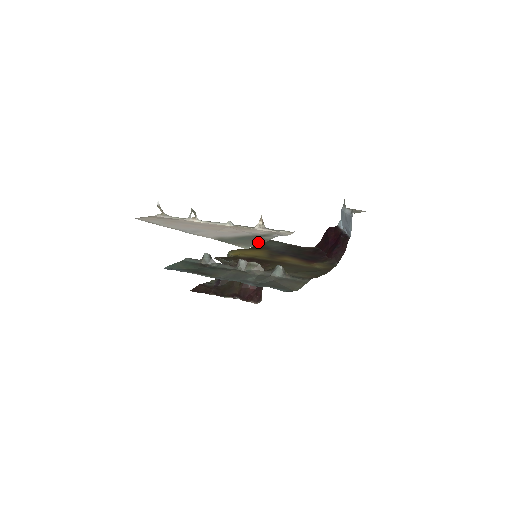
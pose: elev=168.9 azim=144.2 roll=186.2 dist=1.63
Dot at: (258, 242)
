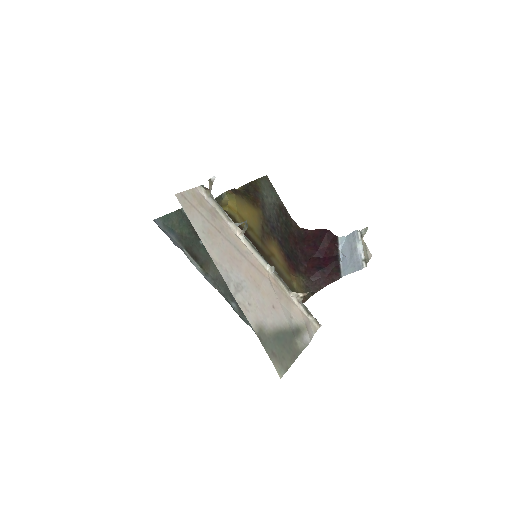
Dot at: (292, 358)
